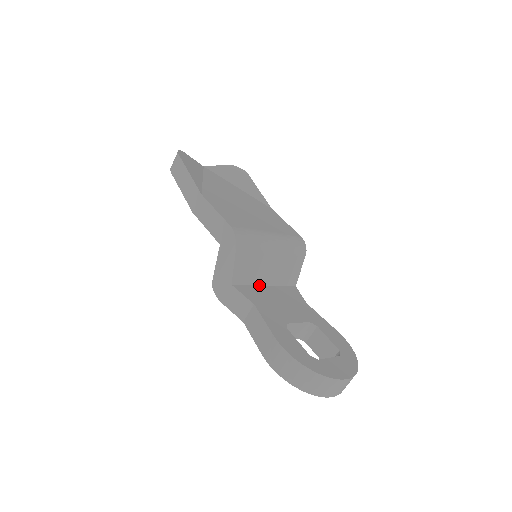
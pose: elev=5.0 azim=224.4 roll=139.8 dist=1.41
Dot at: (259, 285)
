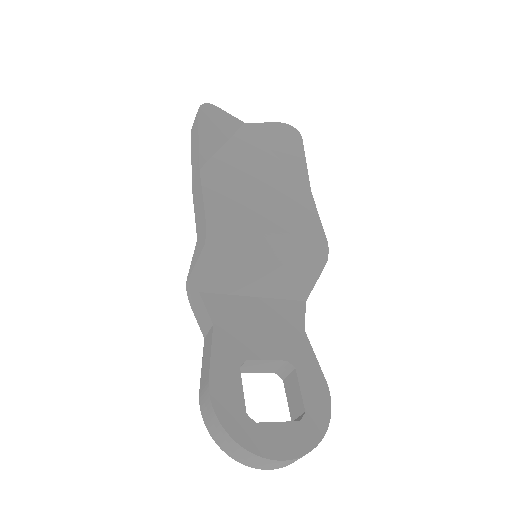
Dot at: (244, 295)
